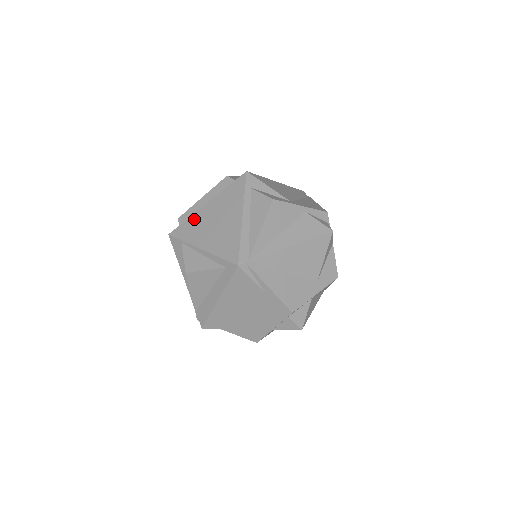
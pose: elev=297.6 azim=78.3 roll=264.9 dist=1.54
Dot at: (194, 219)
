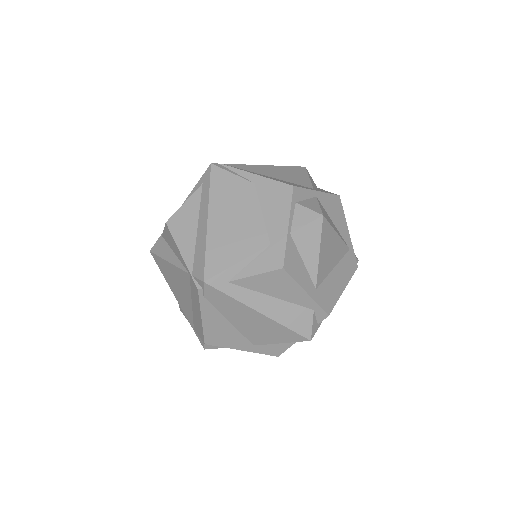
Dot at: occluded
